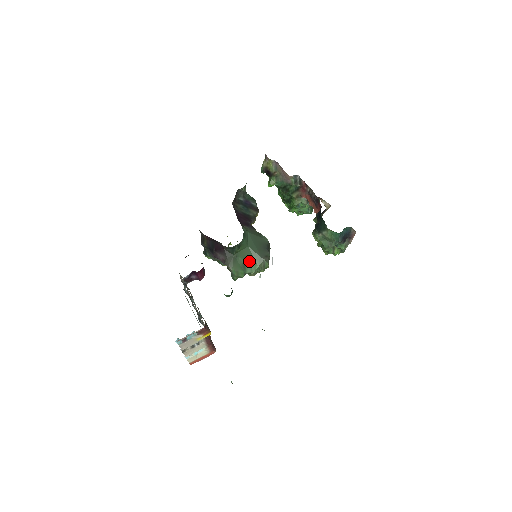
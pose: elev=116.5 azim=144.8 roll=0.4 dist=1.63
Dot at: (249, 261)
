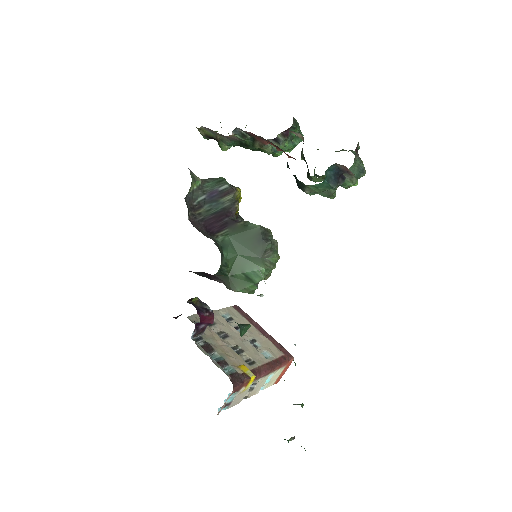
Dot at: (250, 270)
